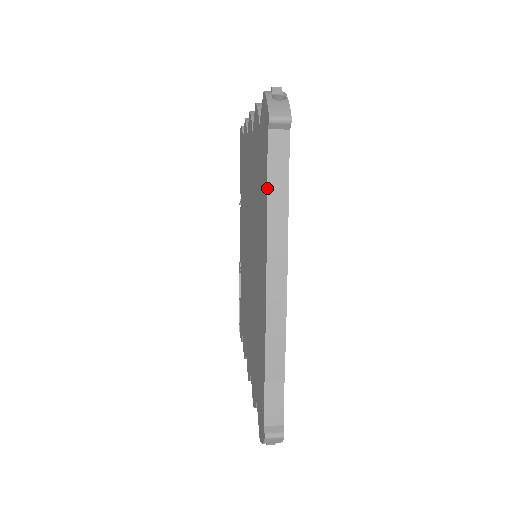
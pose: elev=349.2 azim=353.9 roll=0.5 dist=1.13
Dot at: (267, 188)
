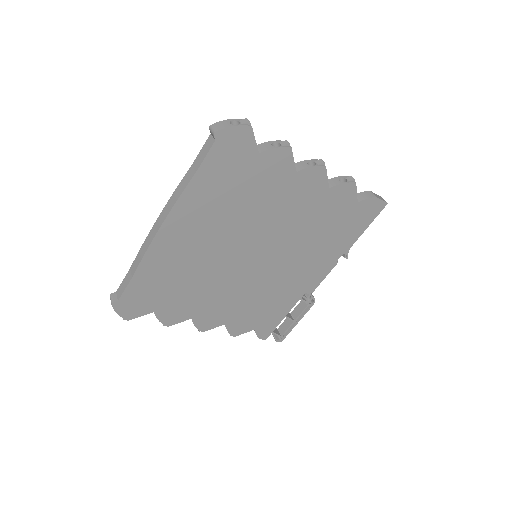
Dot at: (191, 166)
